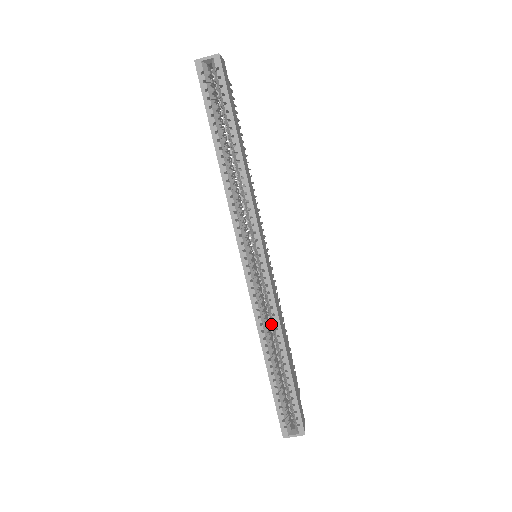
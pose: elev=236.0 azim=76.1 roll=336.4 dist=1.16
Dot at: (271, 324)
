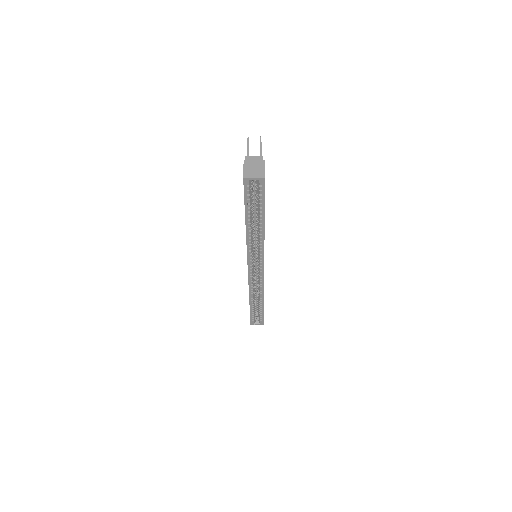
Dot at: (256, 280)
